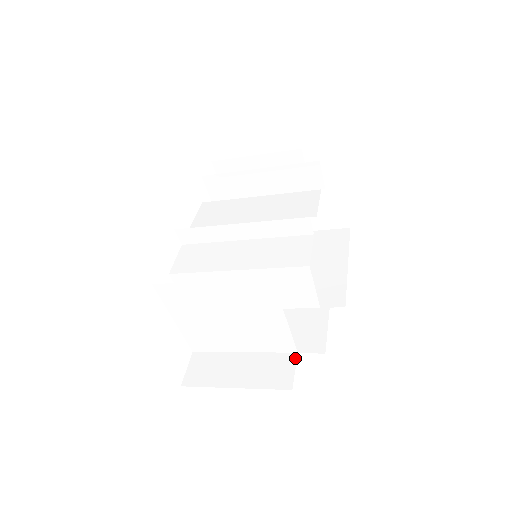
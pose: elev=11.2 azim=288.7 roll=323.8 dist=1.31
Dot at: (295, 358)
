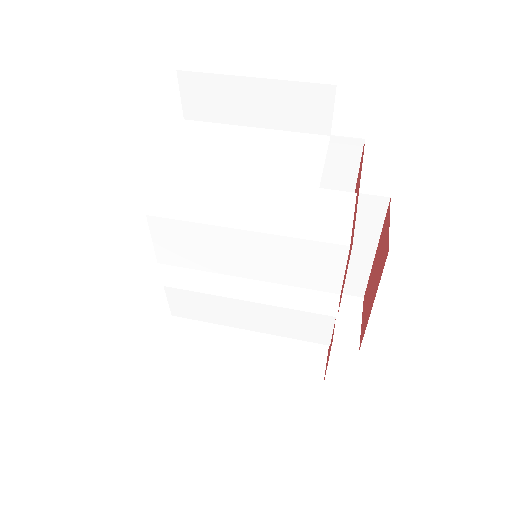
Dot at: occluded
